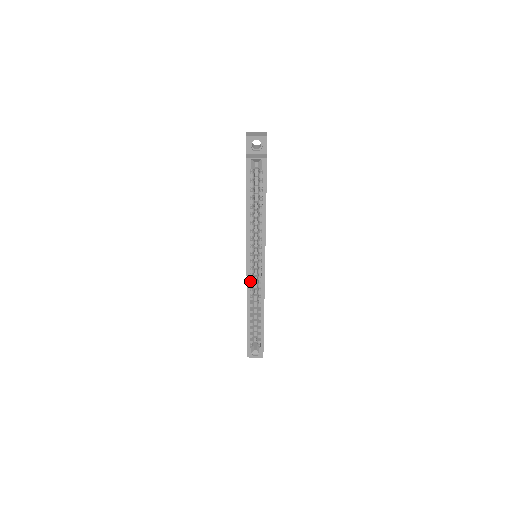
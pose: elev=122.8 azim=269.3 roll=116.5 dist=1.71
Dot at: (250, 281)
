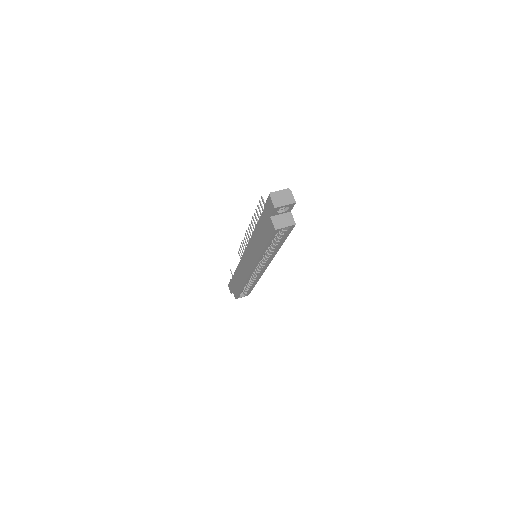
Dot at: occluded
